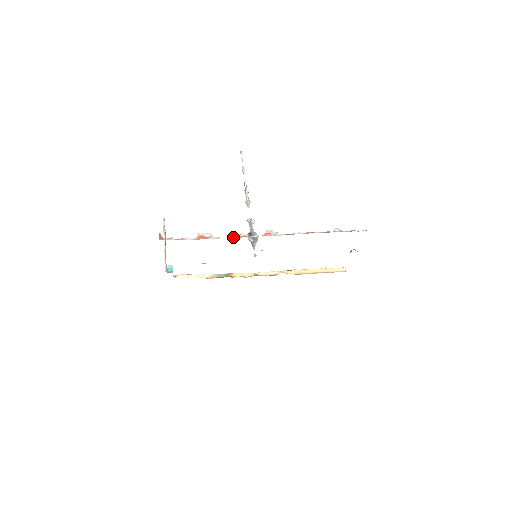
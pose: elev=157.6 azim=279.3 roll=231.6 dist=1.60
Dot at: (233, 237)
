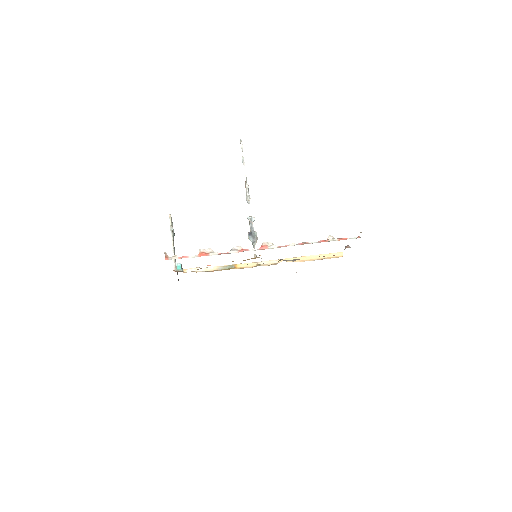
Dot at: (232, 252)
